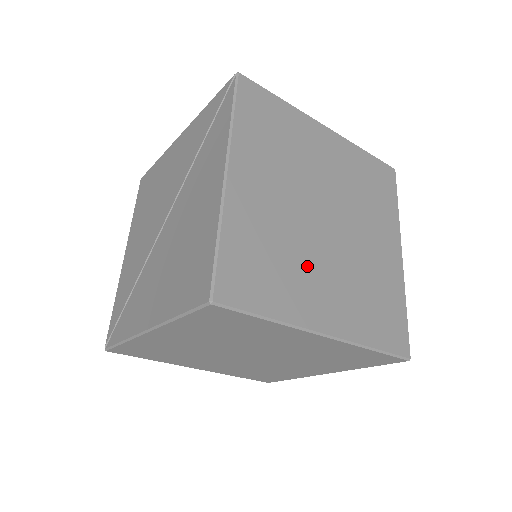
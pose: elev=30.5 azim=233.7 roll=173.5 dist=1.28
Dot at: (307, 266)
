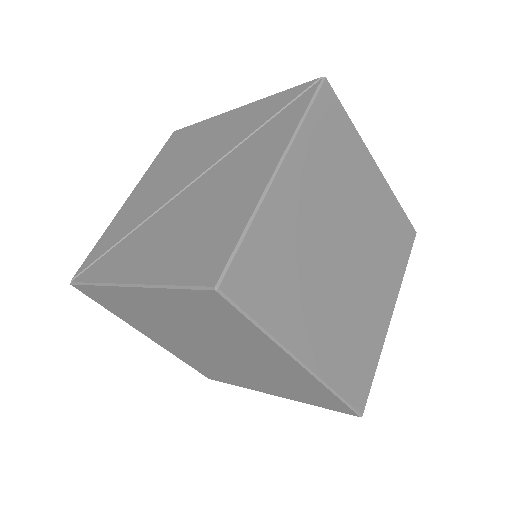
Dot at: (312, 290)
